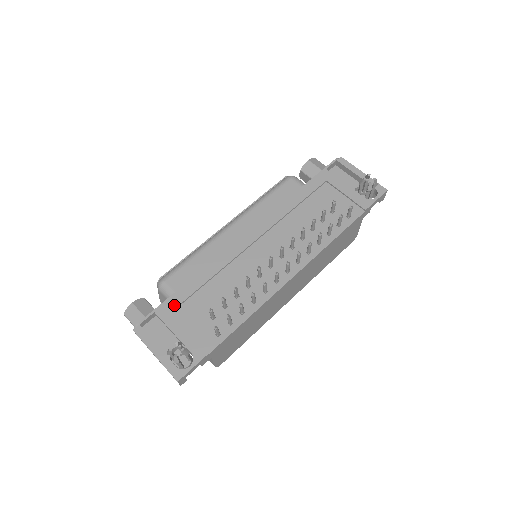
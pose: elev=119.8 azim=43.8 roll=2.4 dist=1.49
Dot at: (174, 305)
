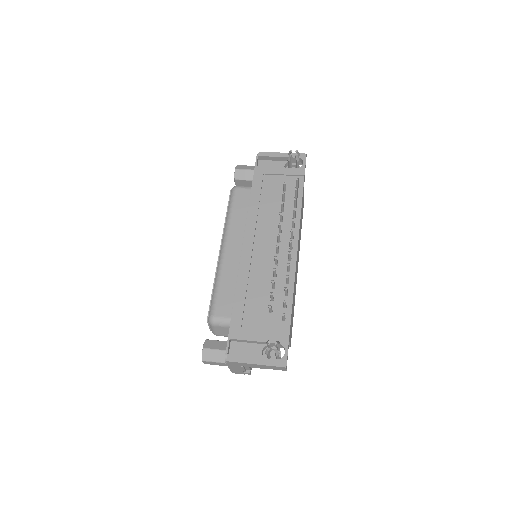
Dot at: (239, 324)
